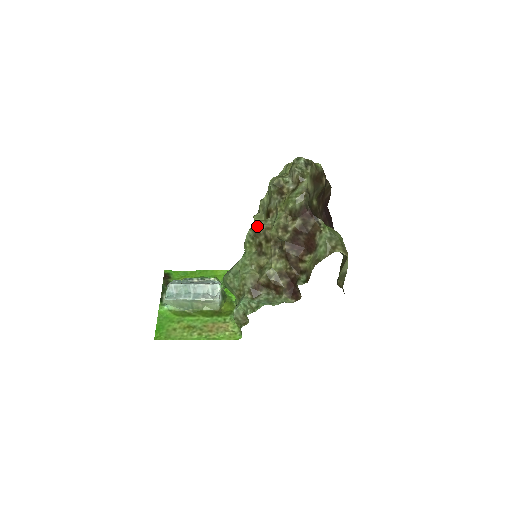
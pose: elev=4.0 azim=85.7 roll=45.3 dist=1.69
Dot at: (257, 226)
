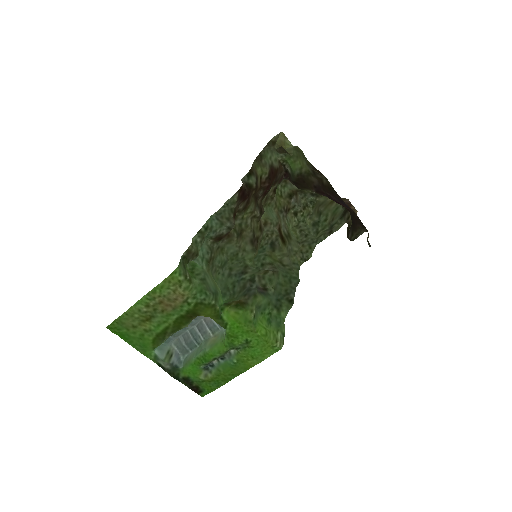
Dot at: (263, 237)
